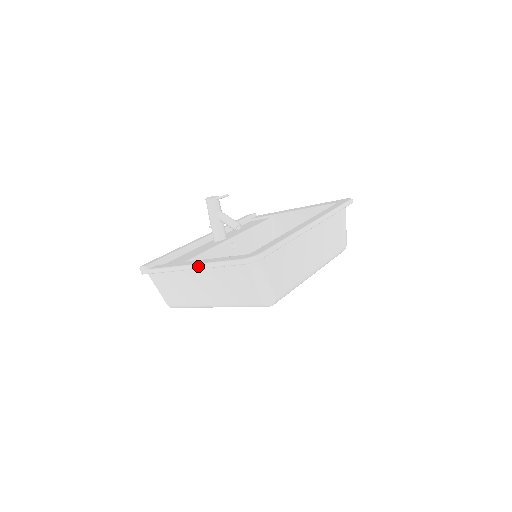
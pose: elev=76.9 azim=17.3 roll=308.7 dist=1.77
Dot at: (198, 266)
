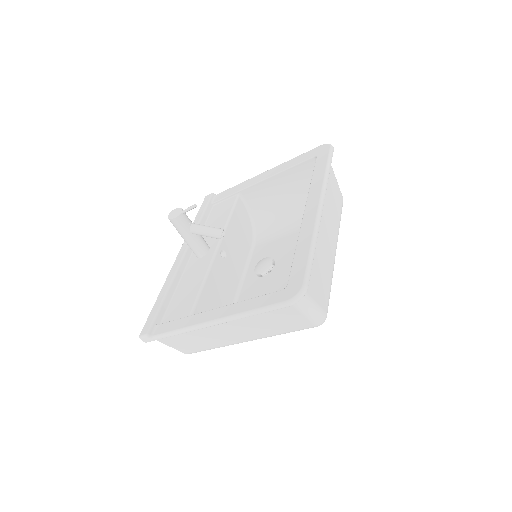
Dot at: (224, 321)
